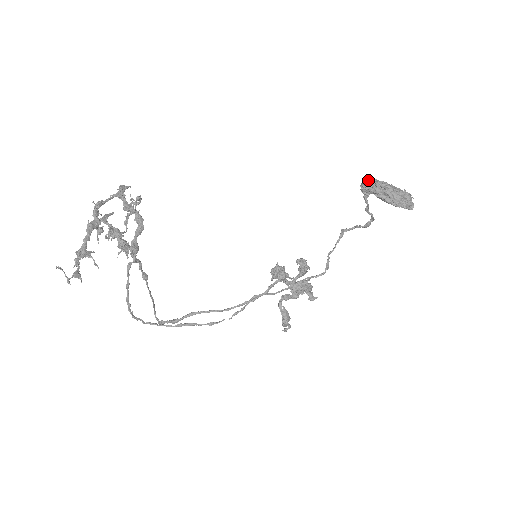
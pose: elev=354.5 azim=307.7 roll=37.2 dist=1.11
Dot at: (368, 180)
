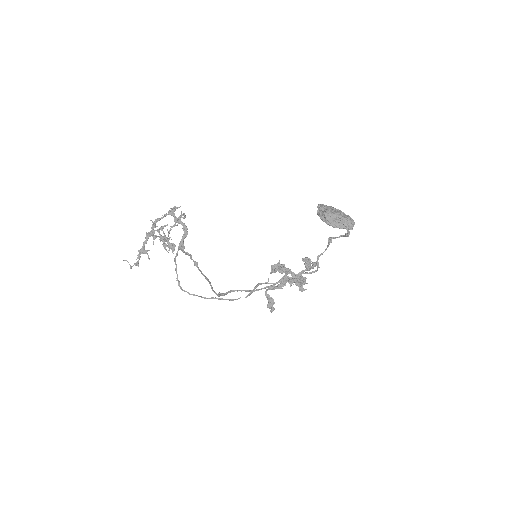
Dot at: (319, 205)
